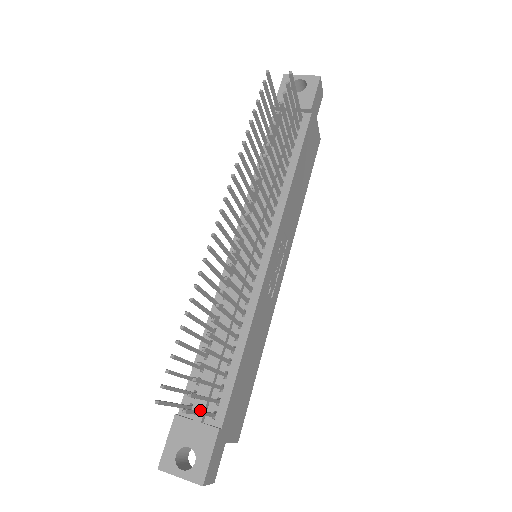
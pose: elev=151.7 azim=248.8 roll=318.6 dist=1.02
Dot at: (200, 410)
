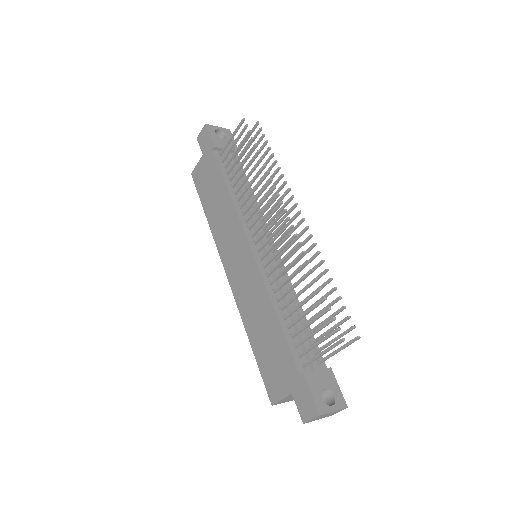
Dot at: (314, 362)
